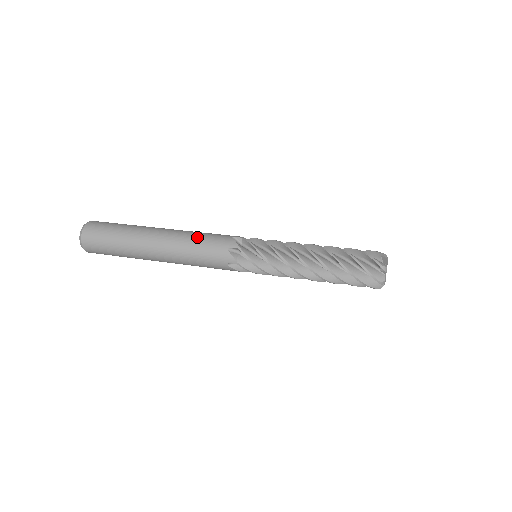
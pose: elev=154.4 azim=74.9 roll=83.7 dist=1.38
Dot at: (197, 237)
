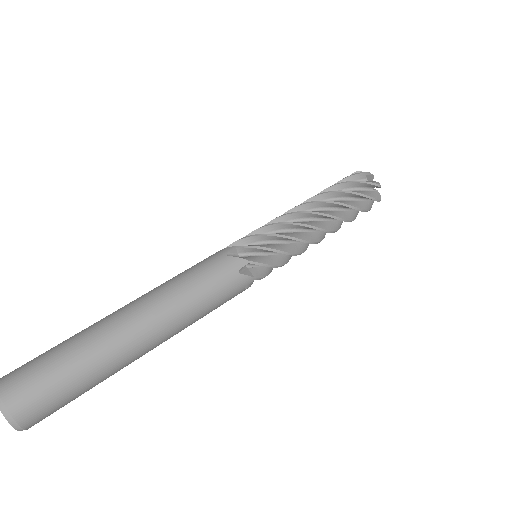
Dot at: (191, 286)
